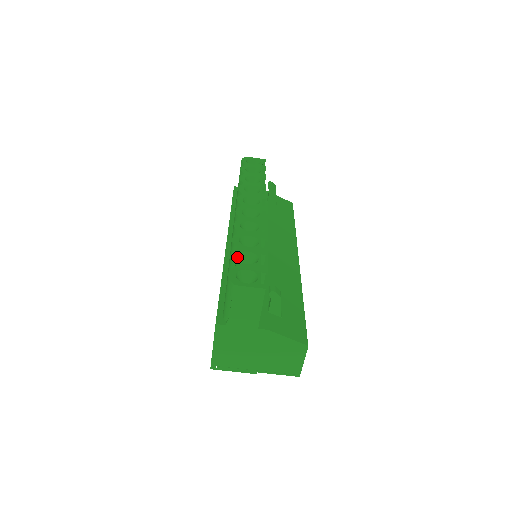
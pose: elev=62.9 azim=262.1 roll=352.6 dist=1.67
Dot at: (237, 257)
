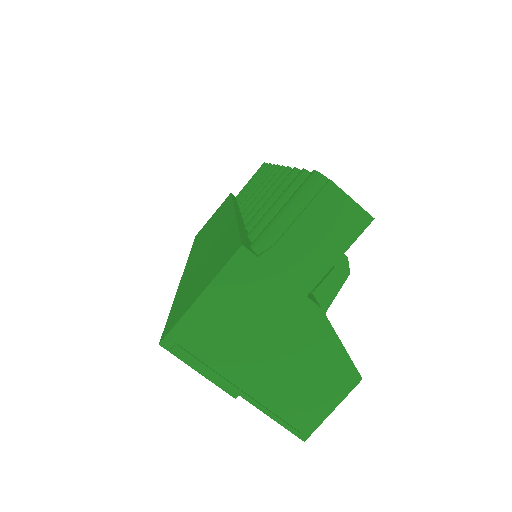
Dot at: occluded
